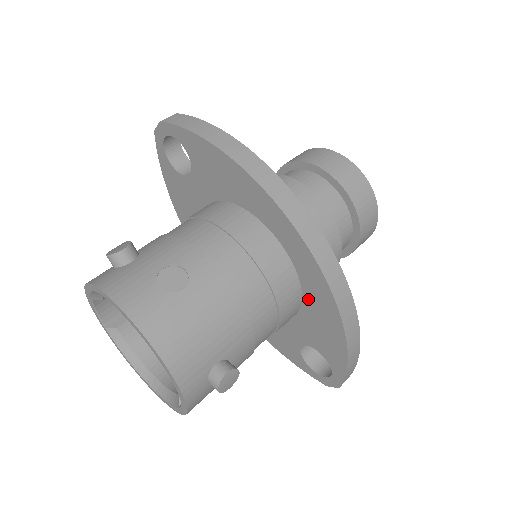
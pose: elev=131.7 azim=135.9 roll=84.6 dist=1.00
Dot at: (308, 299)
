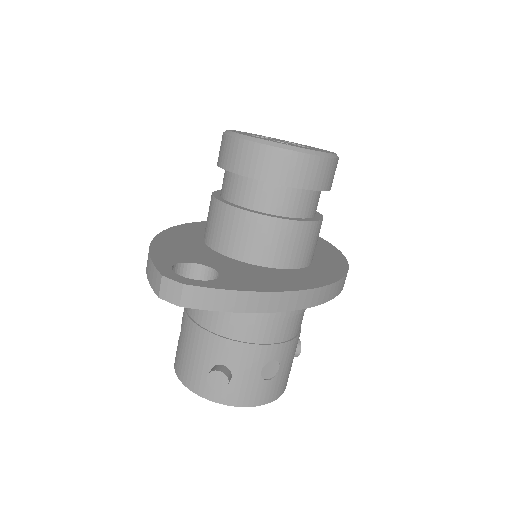
Dot at: occluded
